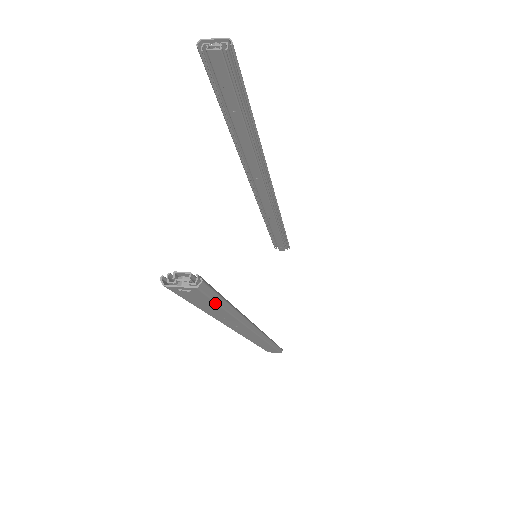
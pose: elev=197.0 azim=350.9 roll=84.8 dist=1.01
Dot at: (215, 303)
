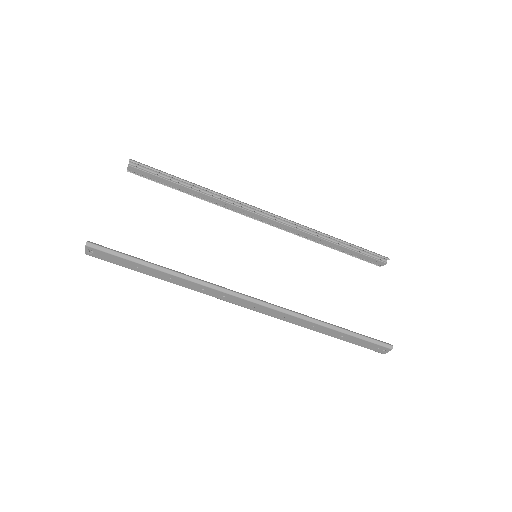
Dot at: (121, 258)
